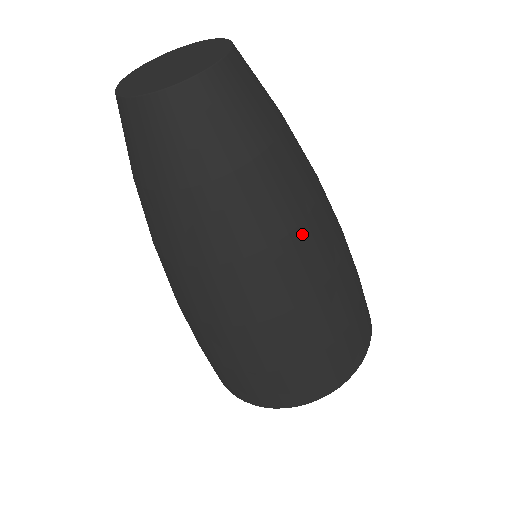
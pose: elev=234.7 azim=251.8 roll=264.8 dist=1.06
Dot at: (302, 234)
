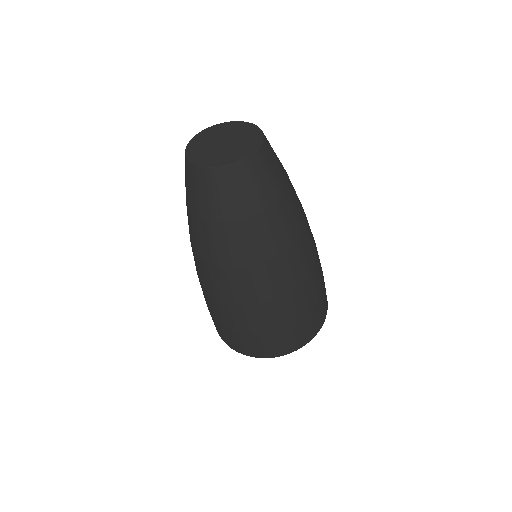
Dot at: (288, 256)
